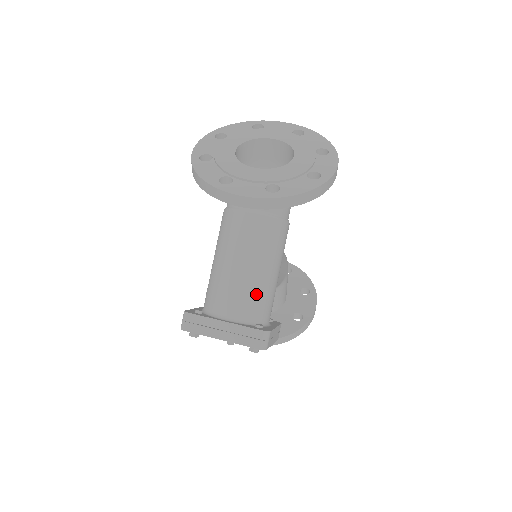
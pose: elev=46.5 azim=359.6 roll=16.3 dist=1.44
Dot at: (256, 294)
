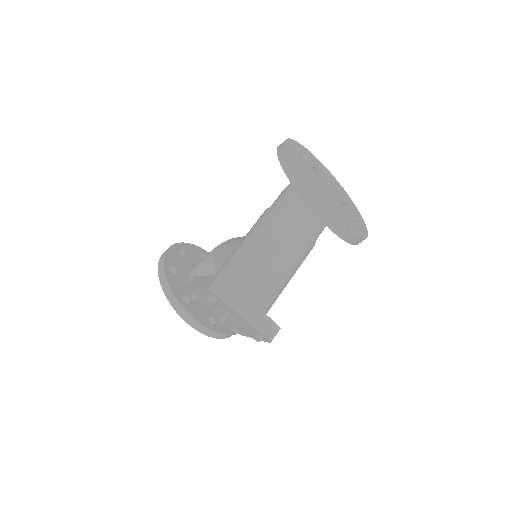
Dot at: (277, 292)
